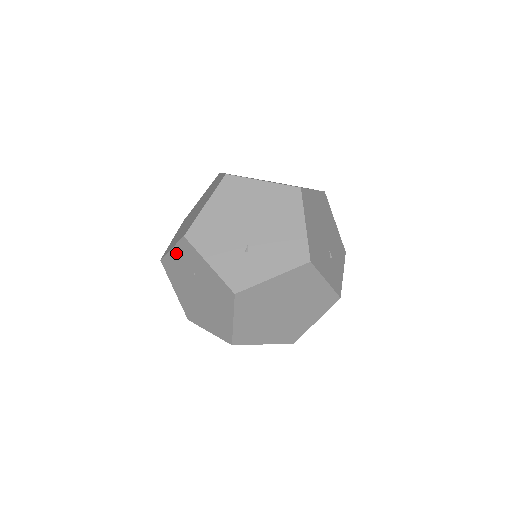
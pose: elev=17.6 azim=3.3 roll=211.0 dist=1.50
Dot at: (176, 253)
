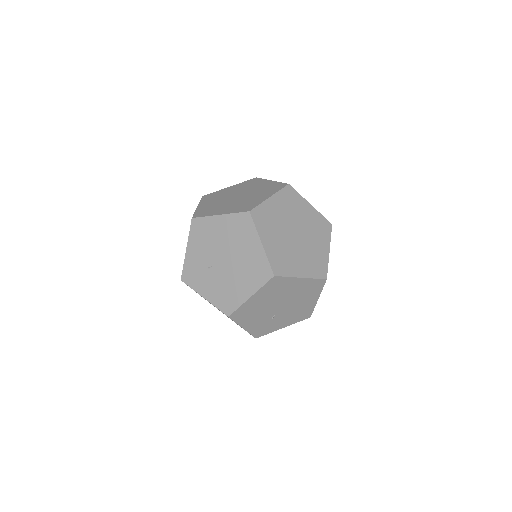
Dot at: occluded
